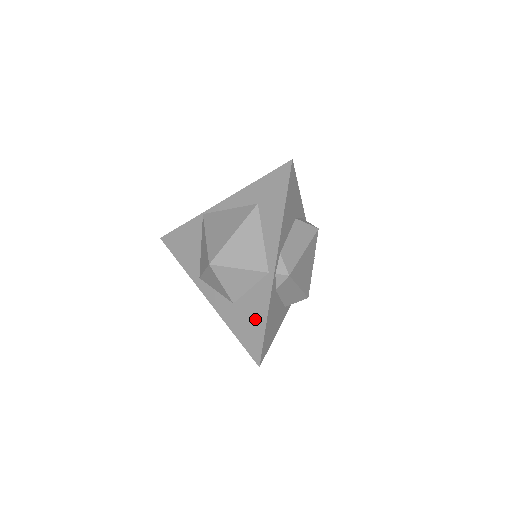
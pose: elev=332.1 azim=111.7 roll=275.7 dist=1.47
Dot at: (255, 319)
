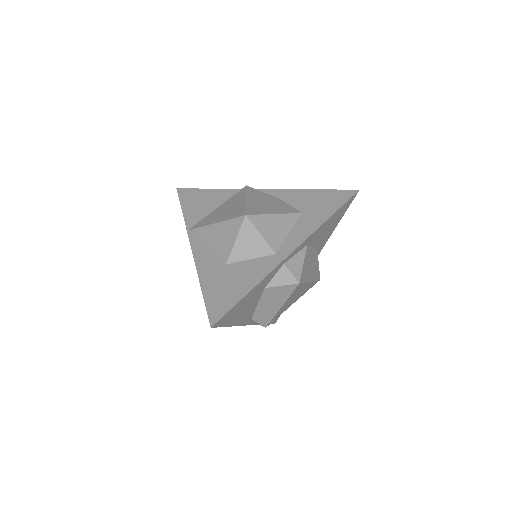
Dot at: occluded
